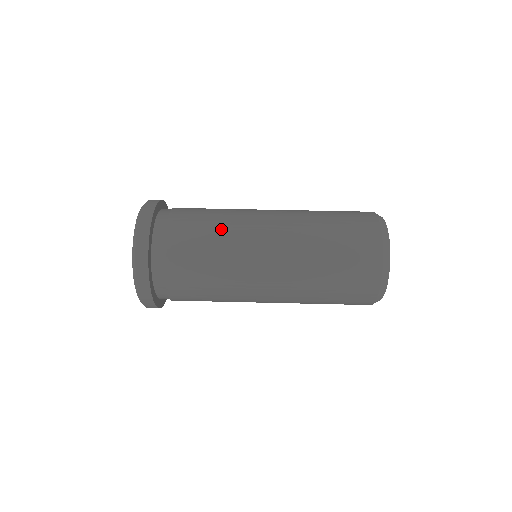
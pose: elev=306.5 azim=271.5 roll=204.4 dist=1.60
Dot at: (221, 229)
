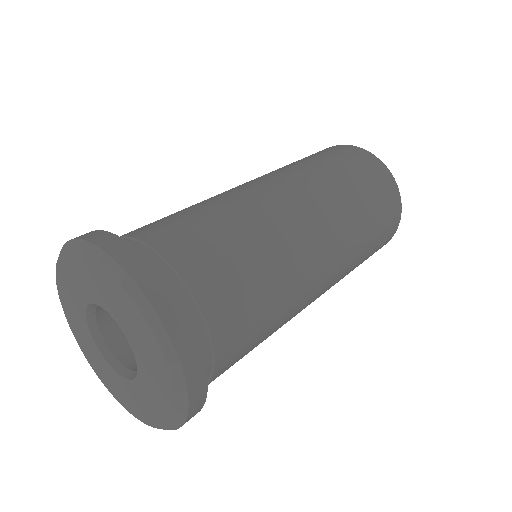
Dot at: occluded
